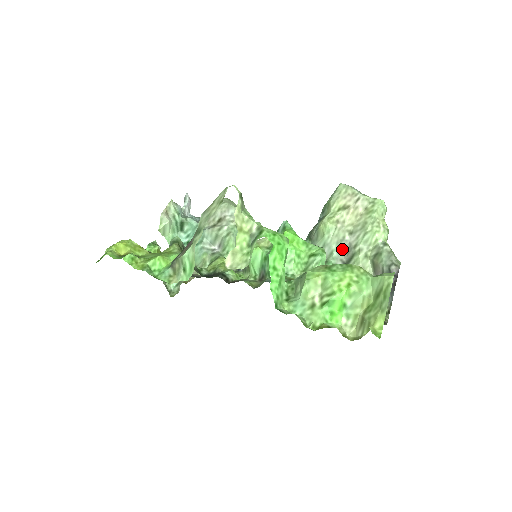
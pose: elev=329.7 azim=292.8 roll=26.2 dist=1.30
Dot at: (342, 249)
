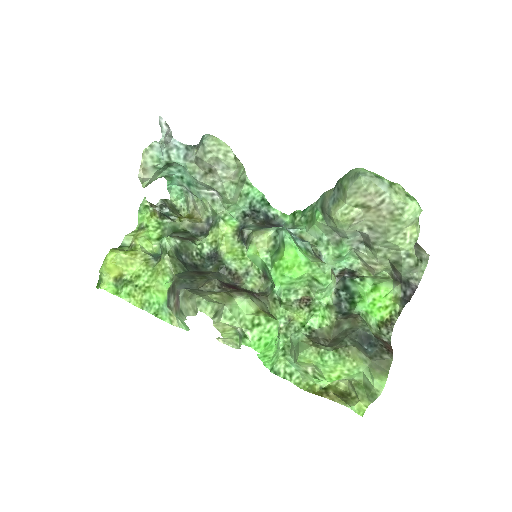
Dot at: (360, 233)
